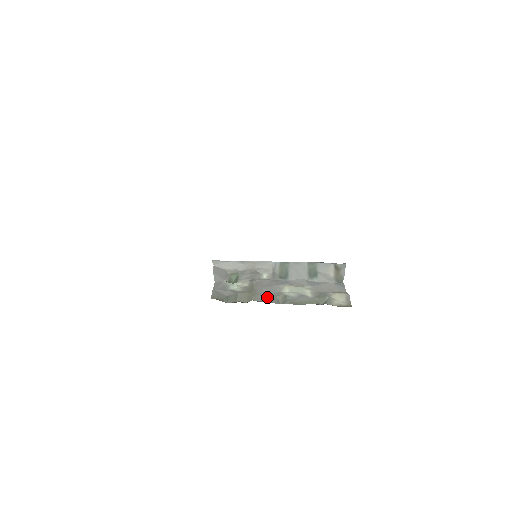
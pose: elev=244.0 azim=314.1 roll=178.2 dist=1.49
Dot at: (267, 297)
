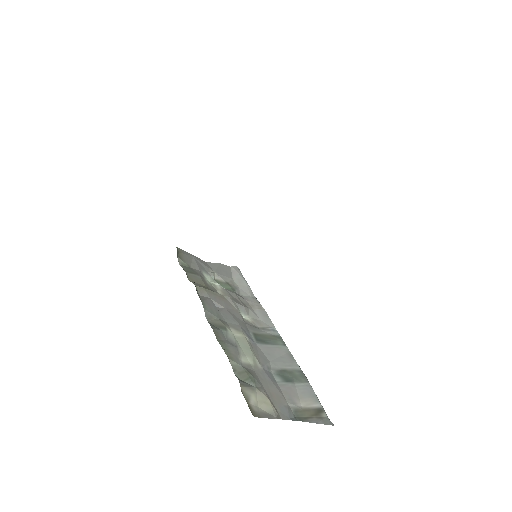
Dot at: (211, 305)
